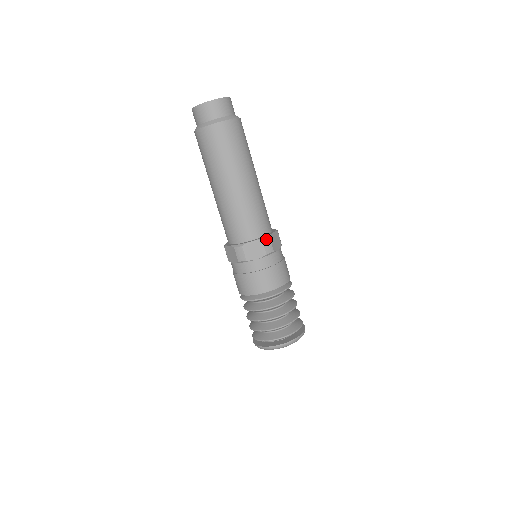
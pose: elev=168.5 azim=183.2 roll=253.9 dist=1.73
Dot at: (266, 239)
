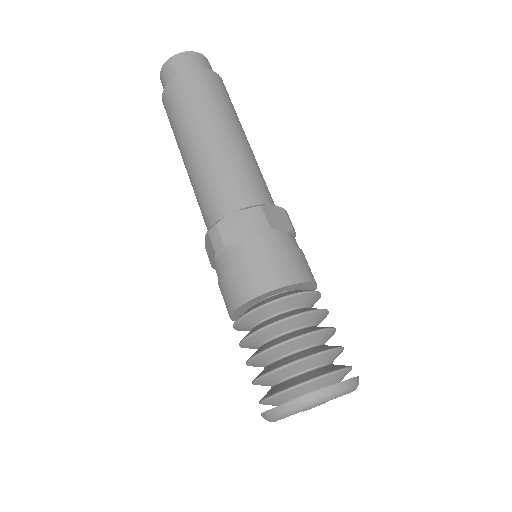
Dot at: (254, 208)
